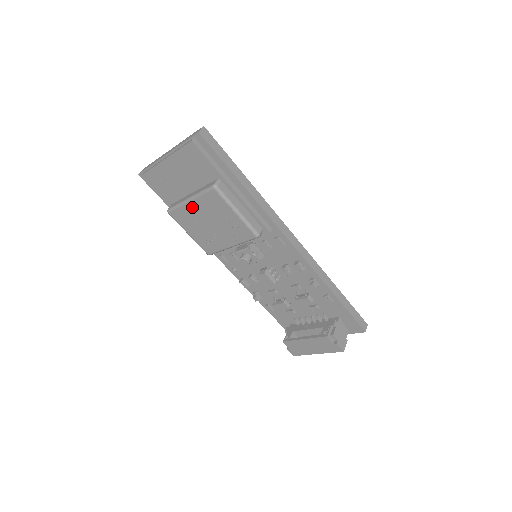
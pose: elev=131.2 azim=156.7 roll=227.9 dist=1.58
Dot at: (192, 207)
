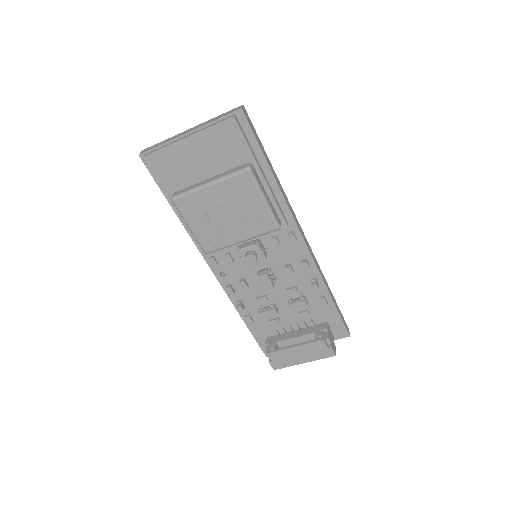
Dot at: (210, 193)
